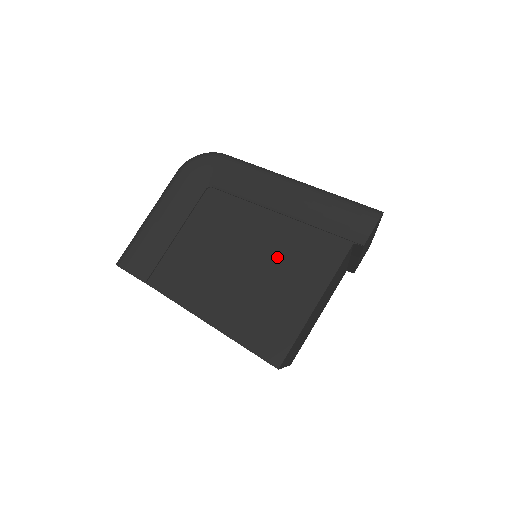
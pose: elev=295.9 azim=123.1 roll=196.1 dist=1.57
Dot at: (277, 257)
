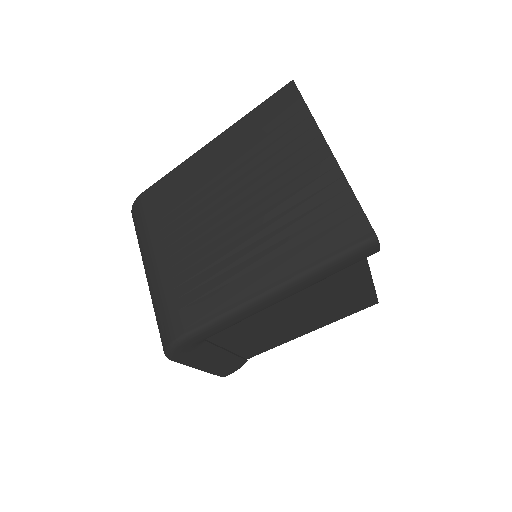
Dot at: (313, 301)
